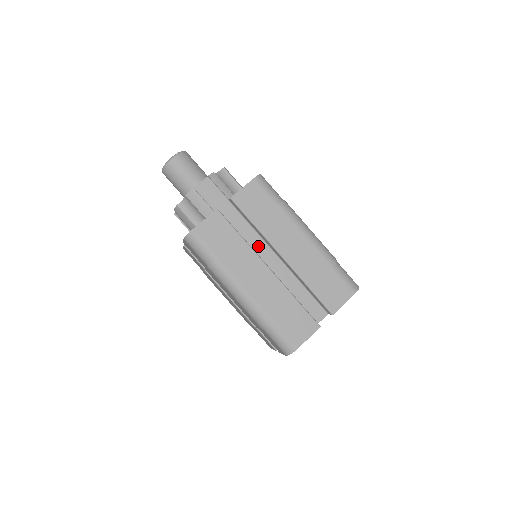
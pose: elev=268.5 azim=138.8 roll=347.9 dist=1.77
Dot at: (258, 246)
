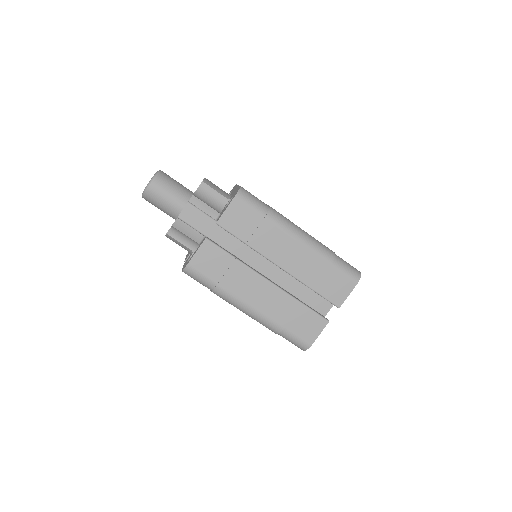
Dot at: (255, 257)
